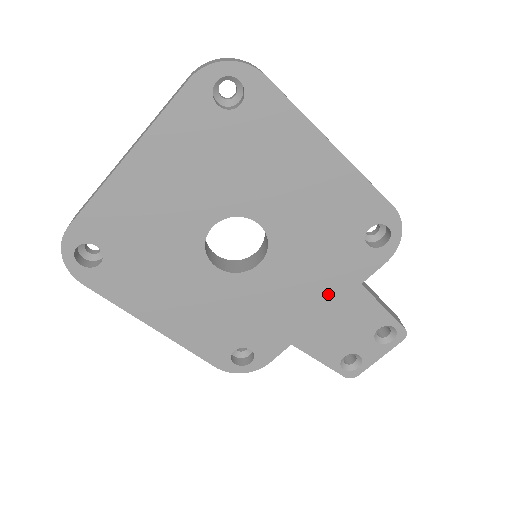
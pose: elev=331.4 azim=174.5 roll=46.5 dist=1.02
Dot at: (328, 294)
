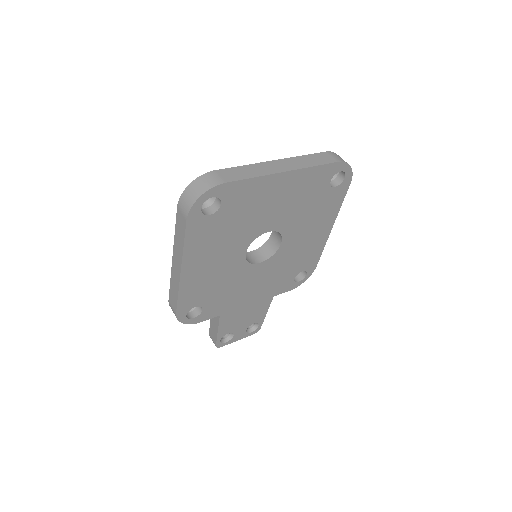
Dot at: (260, 295)
